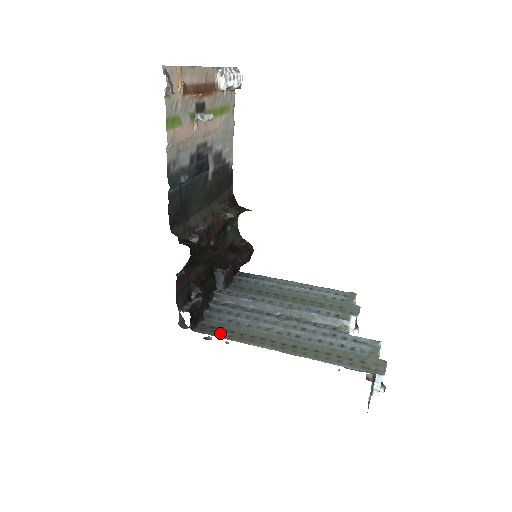
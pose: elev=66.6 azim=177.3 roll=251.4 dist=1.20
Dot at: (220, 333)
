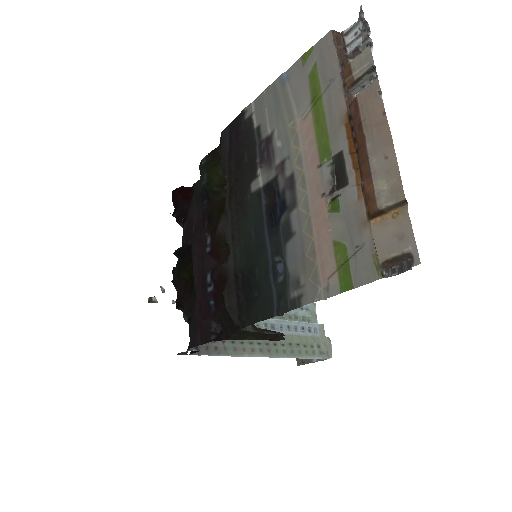
Dot at: (215, 348)
